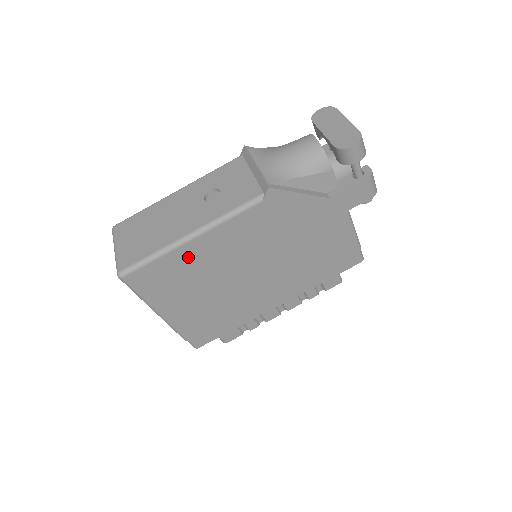
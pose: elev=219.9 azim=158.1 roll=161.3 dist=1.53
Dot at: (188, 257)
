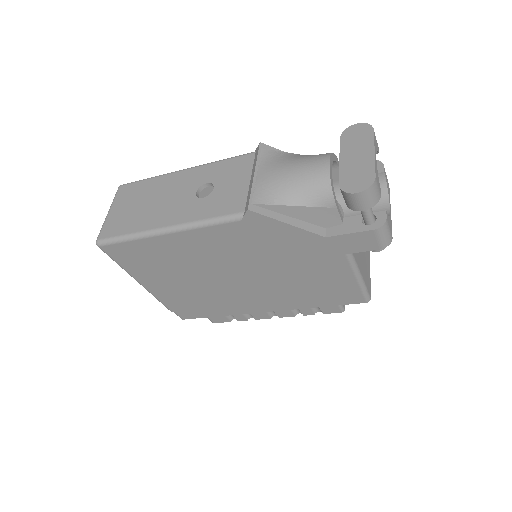
Dot at: (163, 247)
